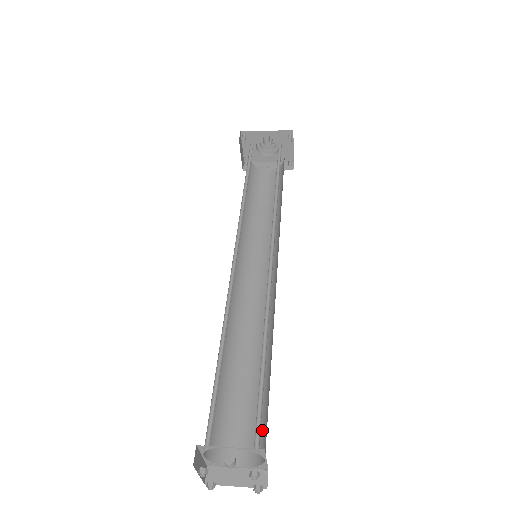
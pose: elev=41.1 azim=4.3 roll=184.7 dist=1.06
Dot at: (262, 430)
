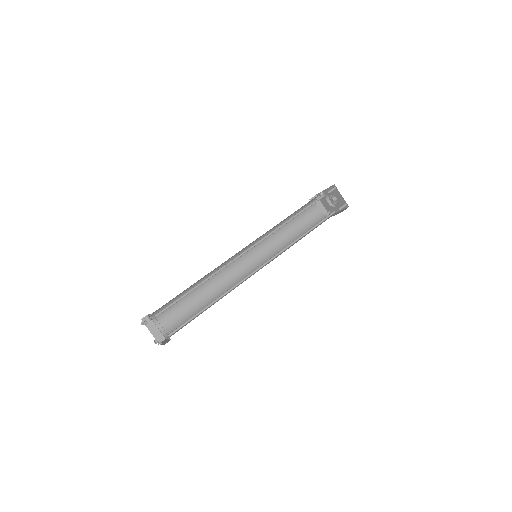
Dot at: occluded
